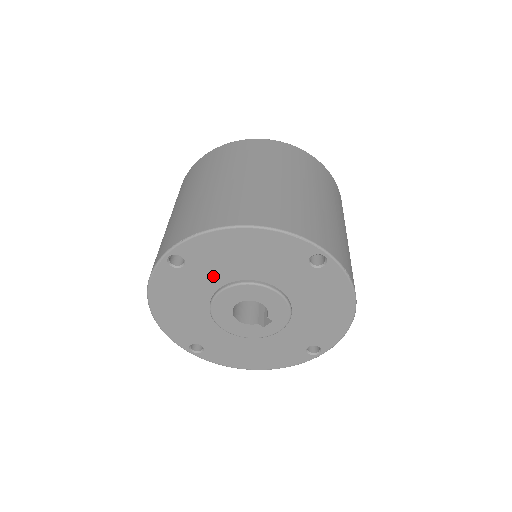
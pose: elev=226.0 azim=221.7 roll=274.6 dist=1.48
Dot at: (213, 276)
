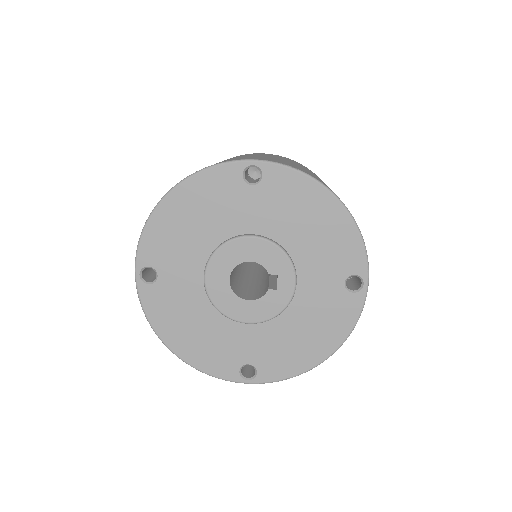
Dot at: (188, 267)
